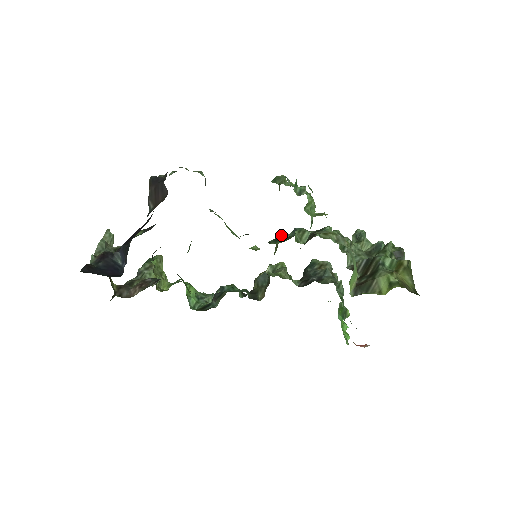
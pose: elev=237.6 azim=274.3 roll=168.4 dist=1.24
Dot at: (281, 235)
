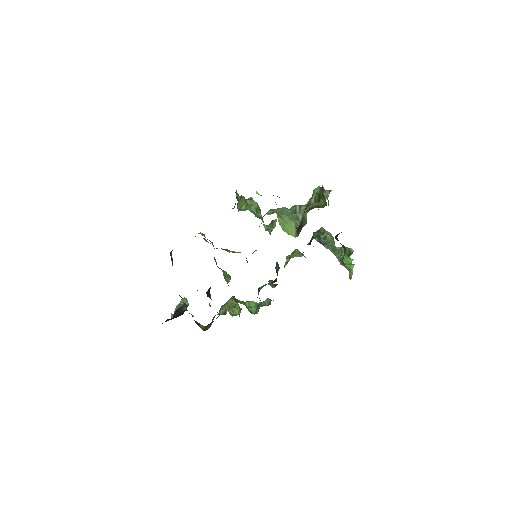
Dot at: (270, 234)
